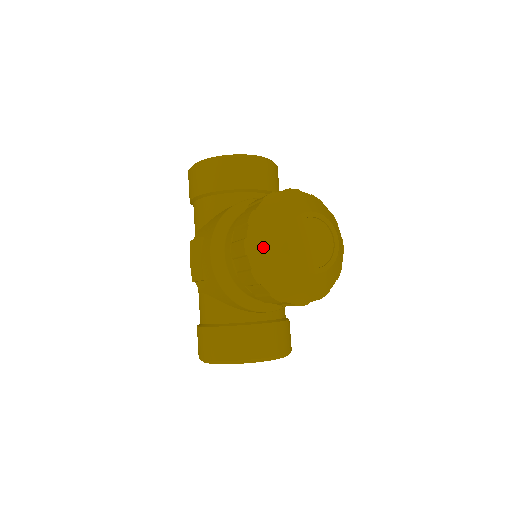
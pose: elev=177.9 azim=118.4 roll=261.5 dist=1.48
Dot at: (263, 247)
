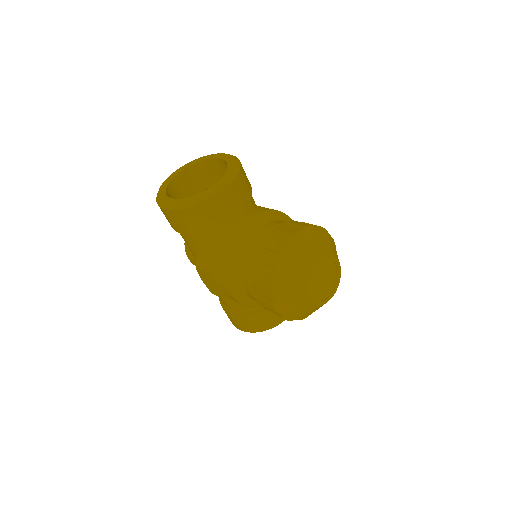
Dot at: (290, 306)
